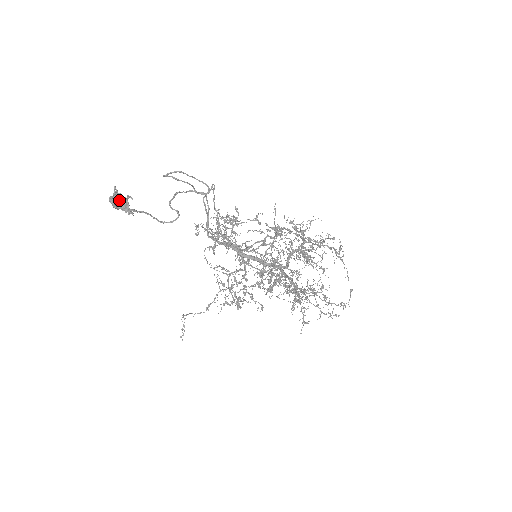
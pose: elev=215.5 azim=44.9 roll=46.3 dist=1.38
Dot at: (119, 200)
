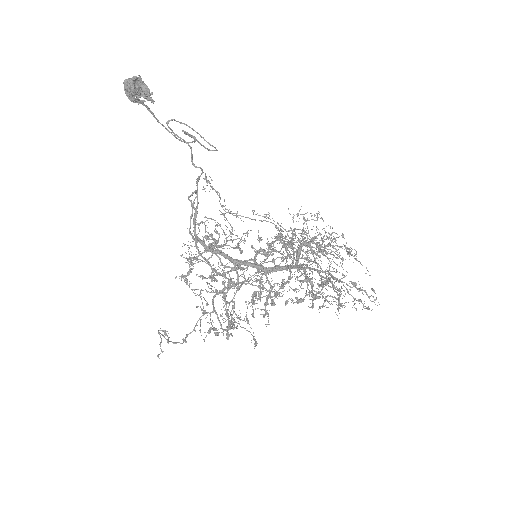
Dot at: (137, 84)
